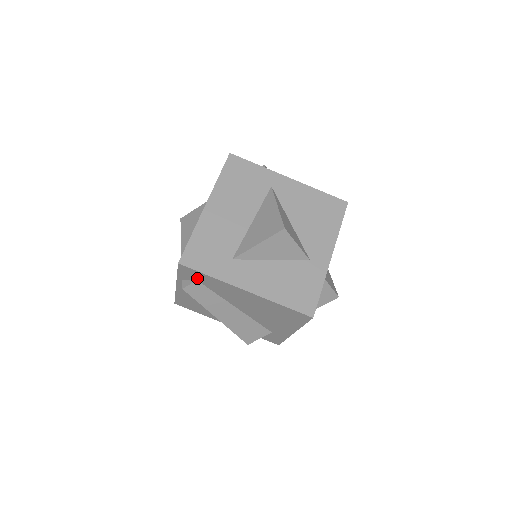
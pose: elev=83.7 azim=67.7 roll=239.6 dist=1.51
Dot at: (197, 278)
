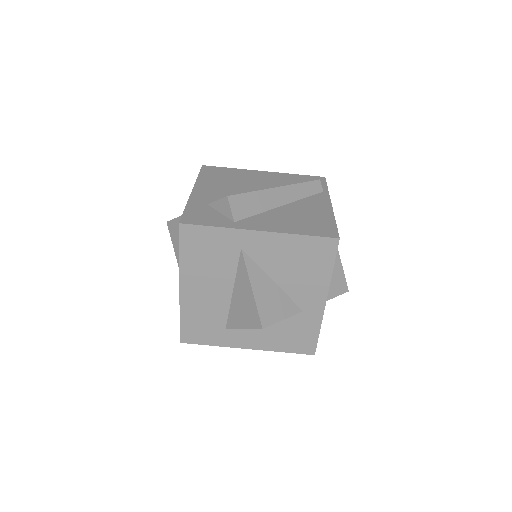
Dot at: occluded
